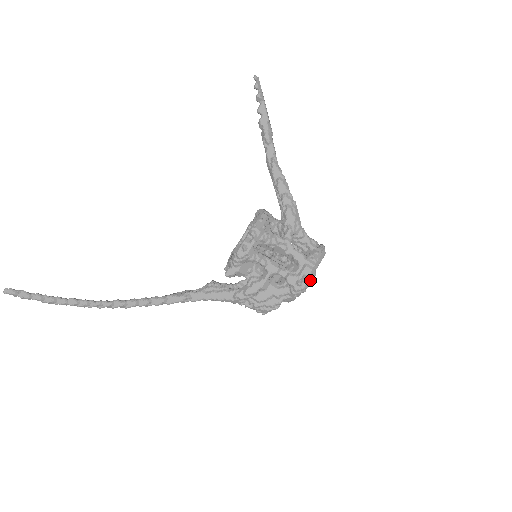
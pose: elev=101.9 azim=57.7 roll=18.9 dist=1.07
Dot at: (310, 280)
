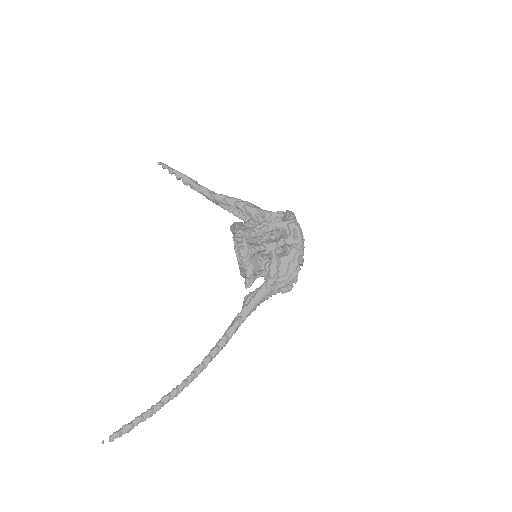
Dot at: (300, 230)
